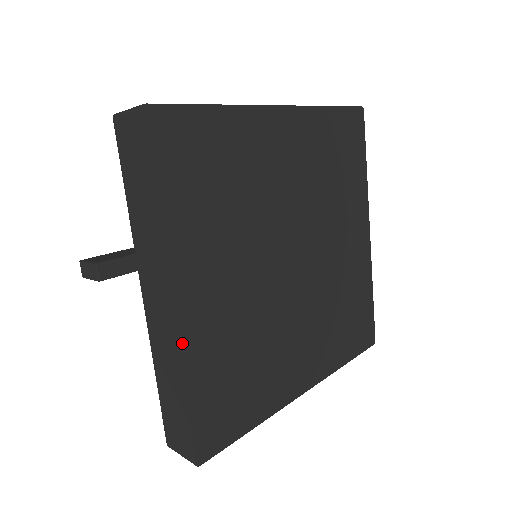
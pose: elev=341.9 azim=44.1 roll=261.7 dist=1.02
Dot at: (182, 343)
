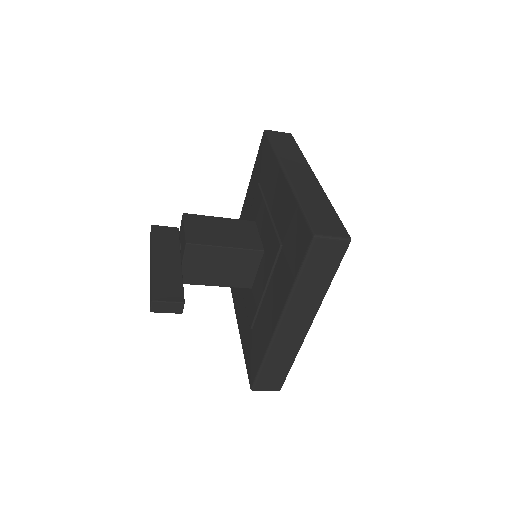
Dot at: (301, 342)
